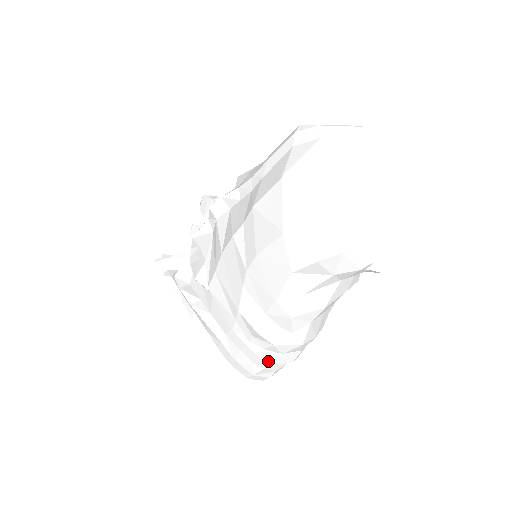
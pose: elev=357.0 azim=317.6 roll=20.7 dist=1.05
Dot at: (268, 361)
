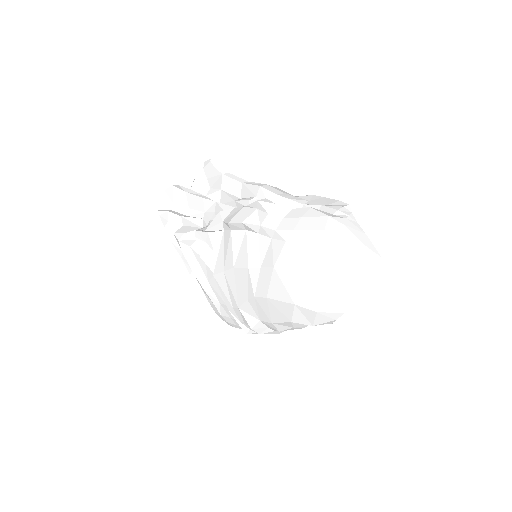
Dot at: occluded
